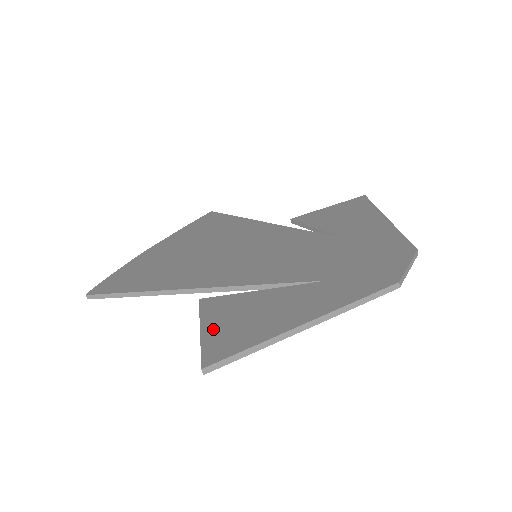
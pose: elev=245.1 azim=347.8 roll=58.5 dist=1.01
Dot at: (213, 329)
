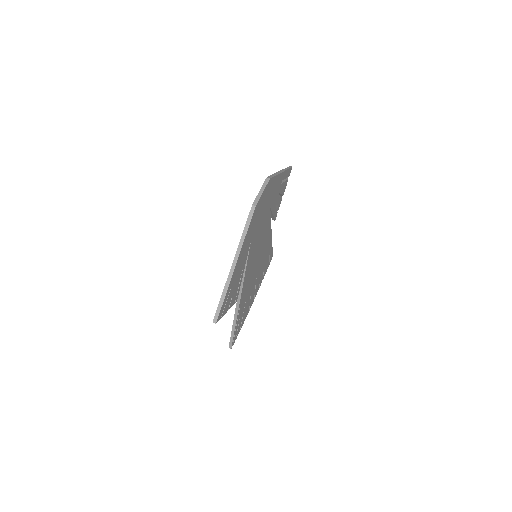
Dot at: occluded
